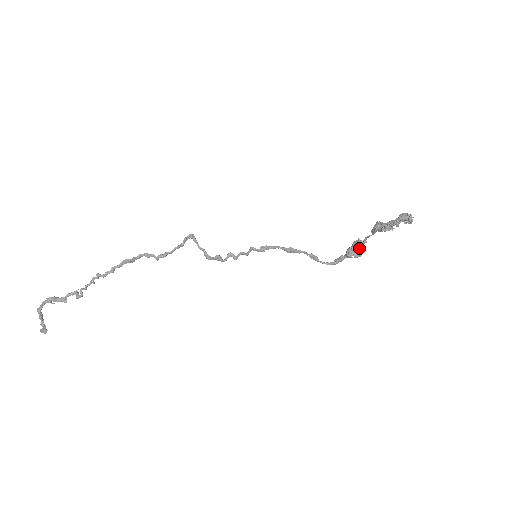
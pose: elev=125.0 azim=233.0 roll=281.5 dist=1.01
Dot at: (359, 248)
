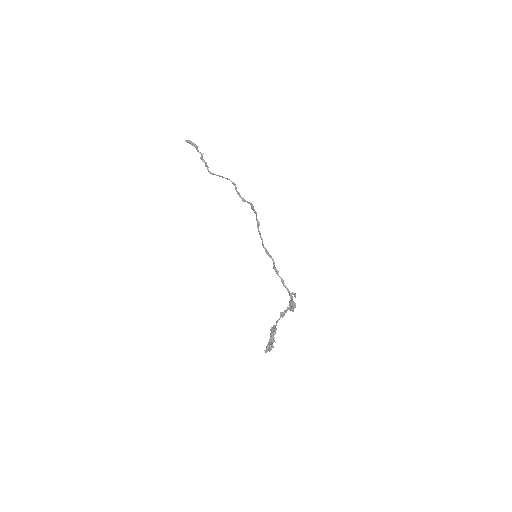
Dot at: (290, 310)
